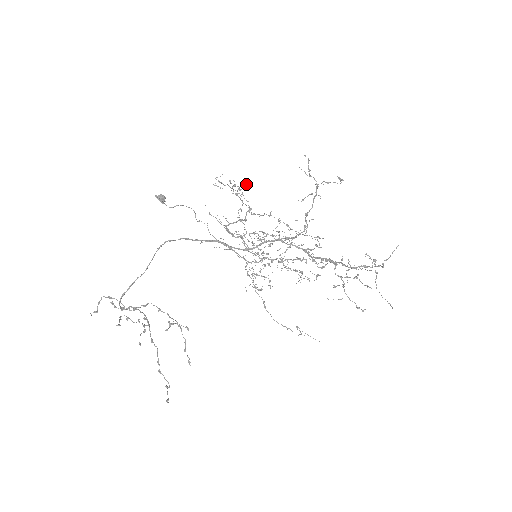
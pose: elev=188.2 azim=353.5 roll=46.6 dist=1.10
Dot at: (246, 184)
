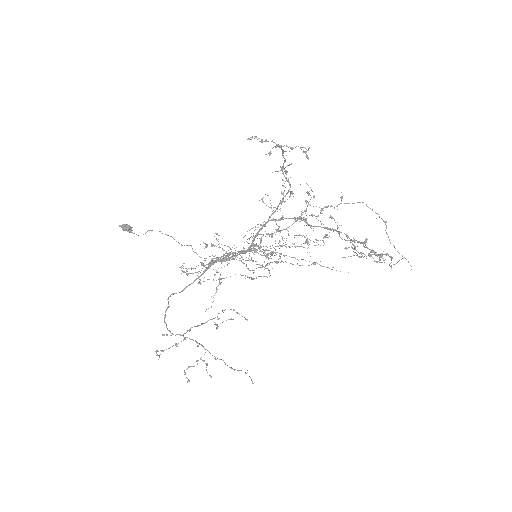
Dot at: occluded
